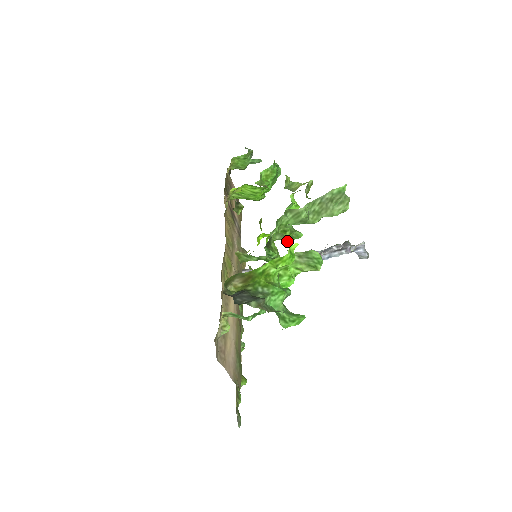
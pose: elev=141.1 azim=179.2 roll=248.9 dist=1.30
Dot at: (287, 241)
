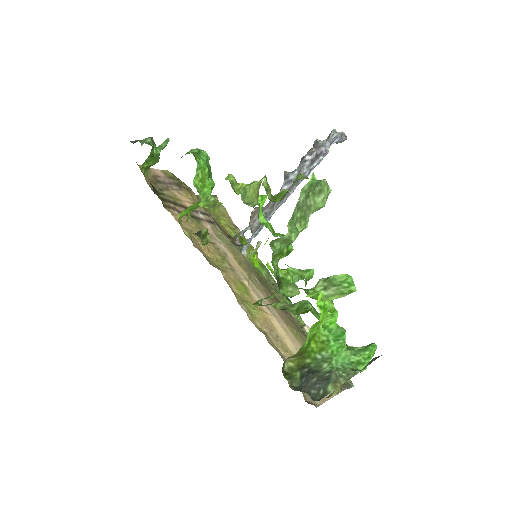
Dot at: (307, 295)
